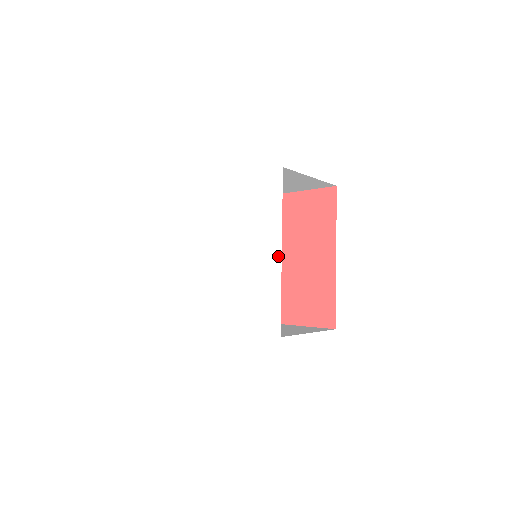
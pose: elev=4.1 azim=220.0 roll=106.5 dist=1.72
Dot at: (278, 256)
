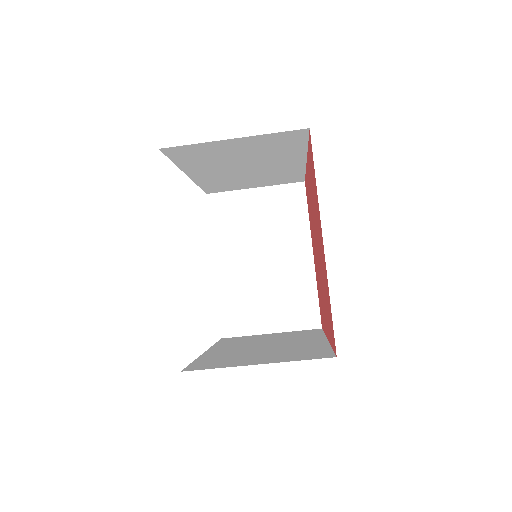
Dot at: occluded
